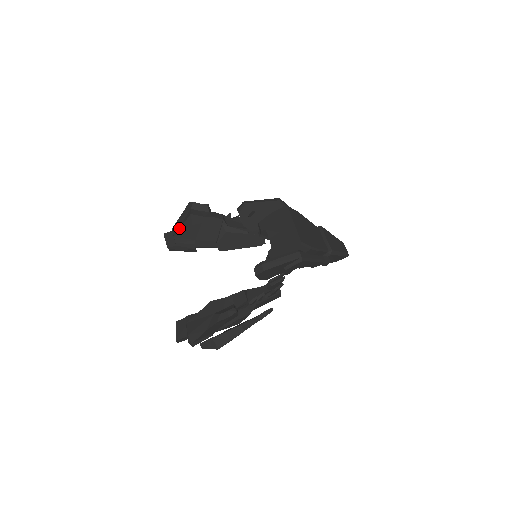
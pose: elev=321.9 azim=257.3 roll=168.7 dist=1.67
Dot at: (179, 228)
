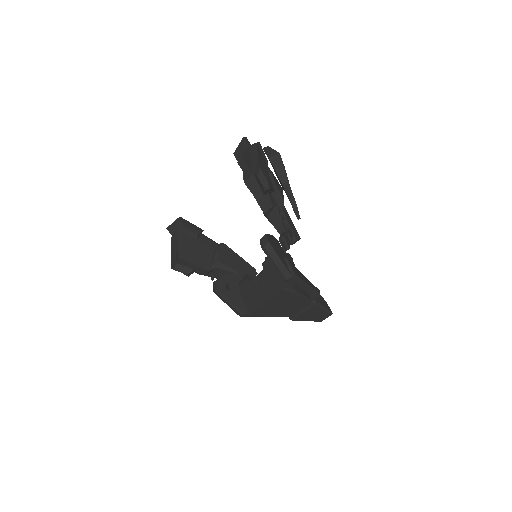
Dot at: (243, 163)
